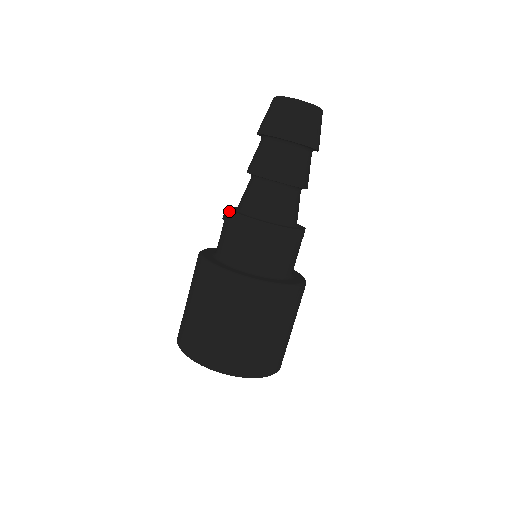
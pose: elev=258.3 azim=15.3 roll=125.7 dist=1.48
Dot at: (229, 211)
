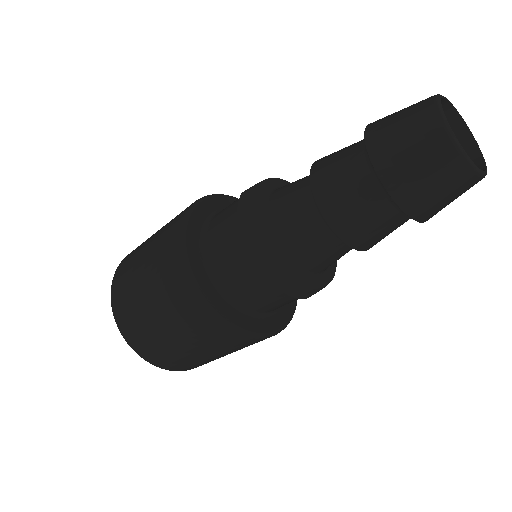
Dot at: (291, 281)
